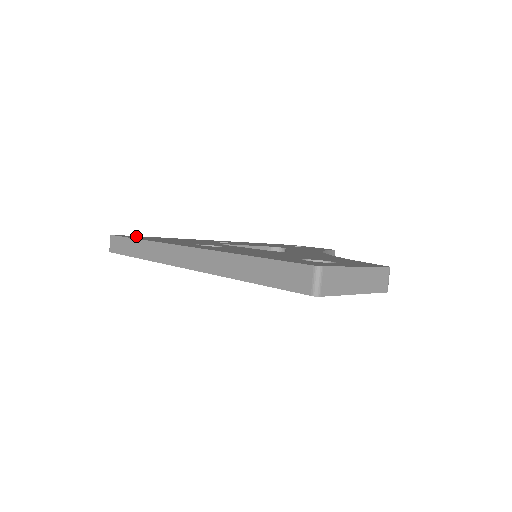
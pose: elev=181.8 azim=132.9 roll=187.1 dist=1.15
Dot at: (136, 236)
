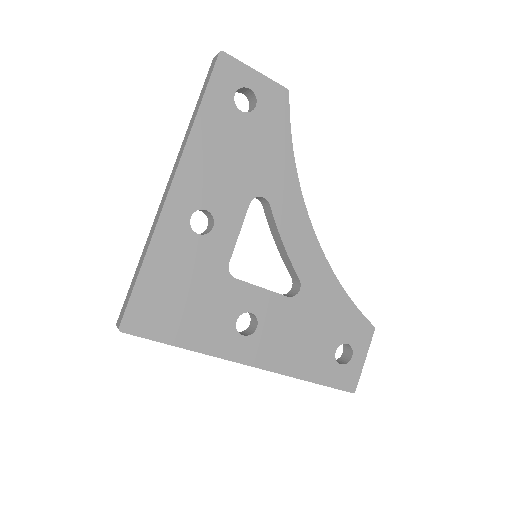
Dot at: occluded
